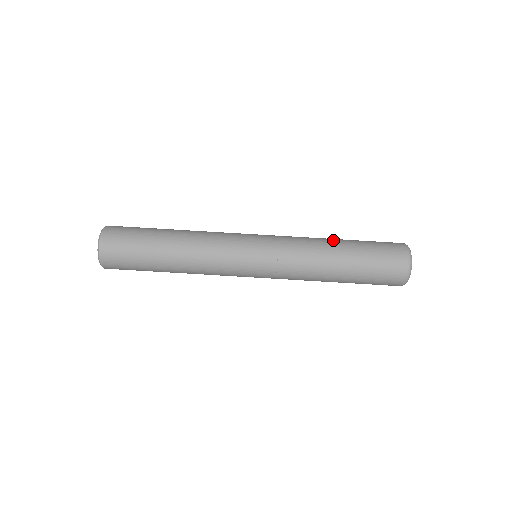
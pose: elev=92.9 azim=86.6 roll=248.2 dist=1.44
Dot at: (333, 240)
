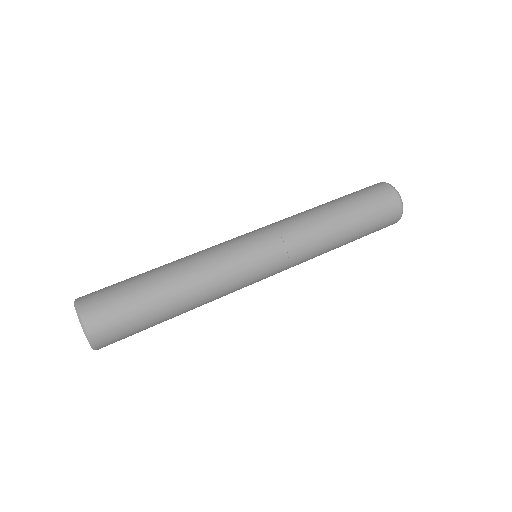
Dot at: (323, 206)
